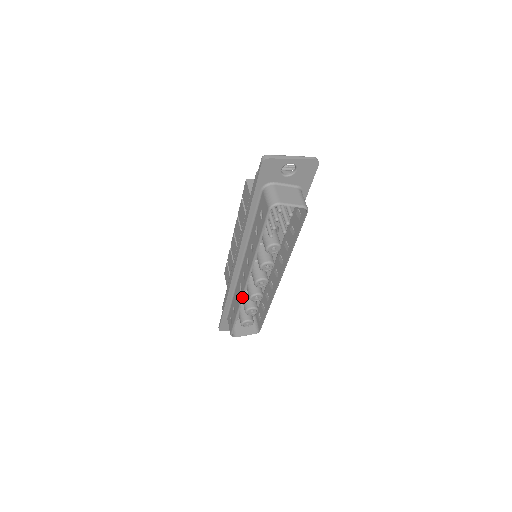
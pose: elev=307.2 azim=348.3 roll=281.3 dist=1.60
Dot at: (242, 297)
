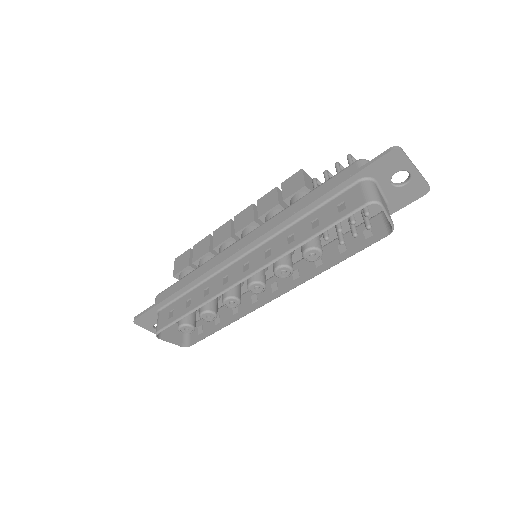
Dot at: (223, 291)
